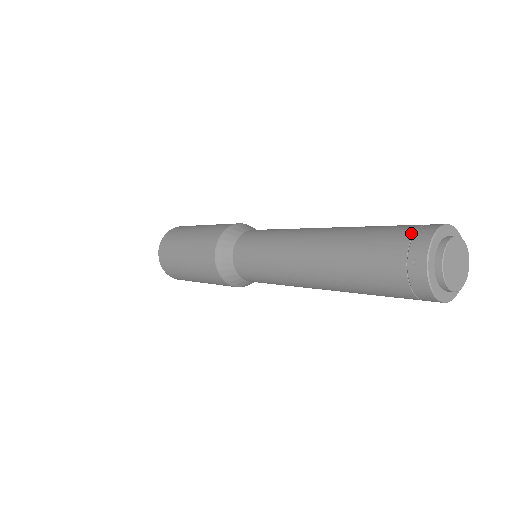
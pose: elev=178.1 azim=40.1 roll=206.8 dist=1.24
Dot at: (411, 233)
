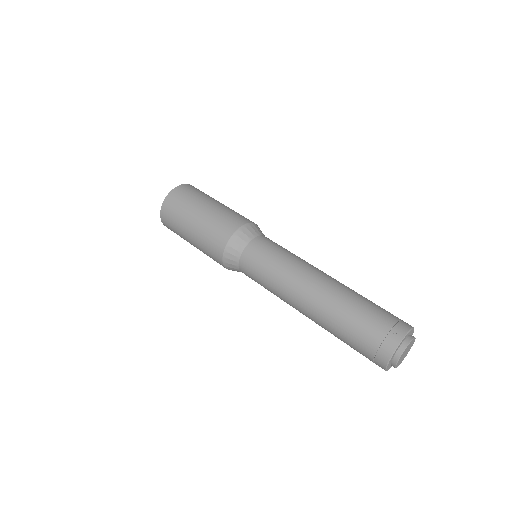
Dot at: (372, 356)
